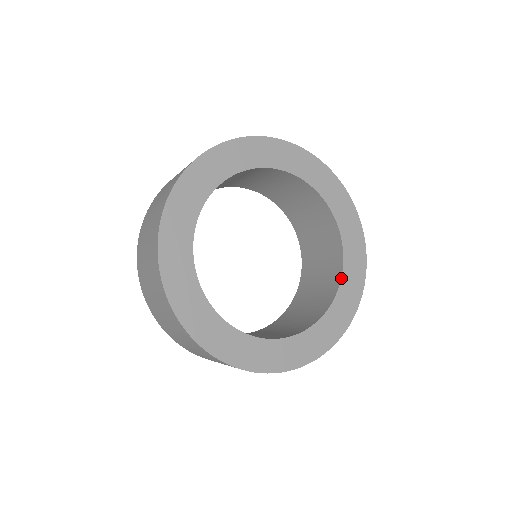
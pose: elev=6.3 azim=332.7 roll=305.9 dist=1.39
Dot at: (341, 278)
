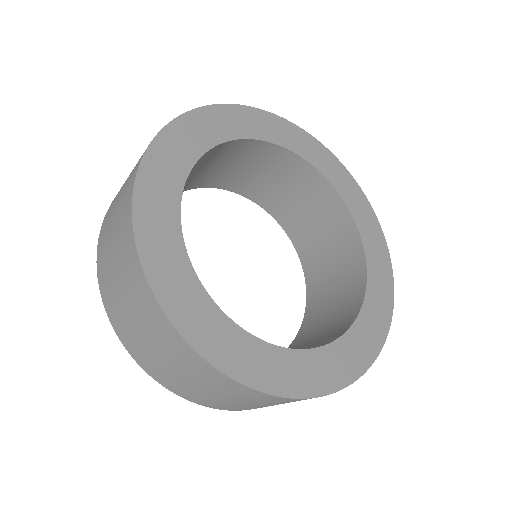
Dot at: (366, 289)
